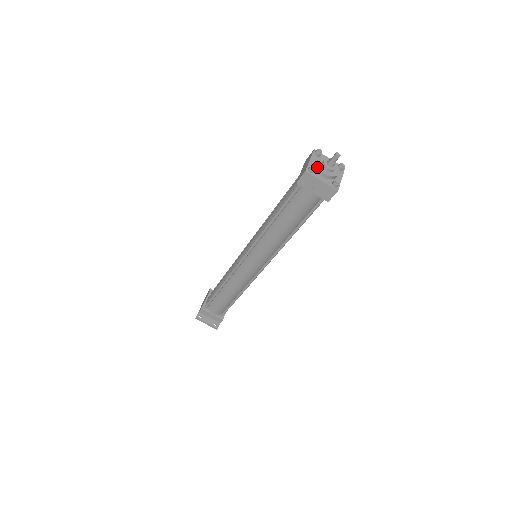
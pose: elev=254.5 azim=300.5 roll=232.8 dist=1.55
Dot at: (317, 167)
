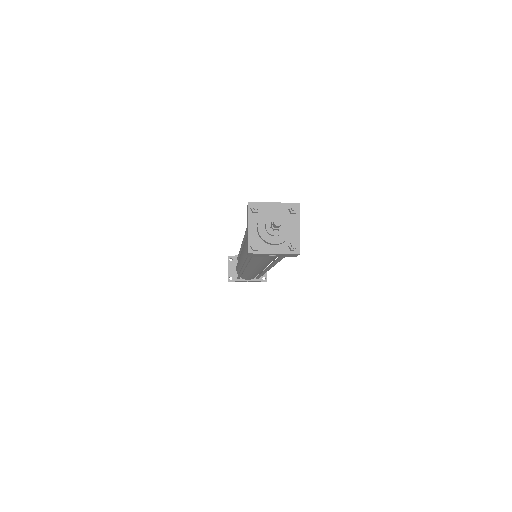
Dot at: (264, 213)
